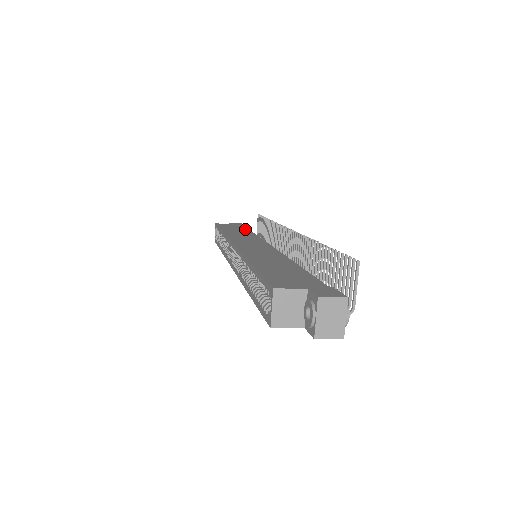
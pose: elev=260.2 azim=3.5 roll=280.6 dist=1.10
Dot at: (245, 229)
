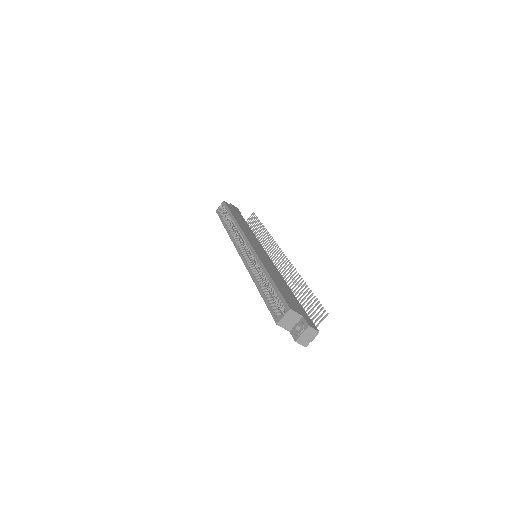
Dot at: (245, 221)
